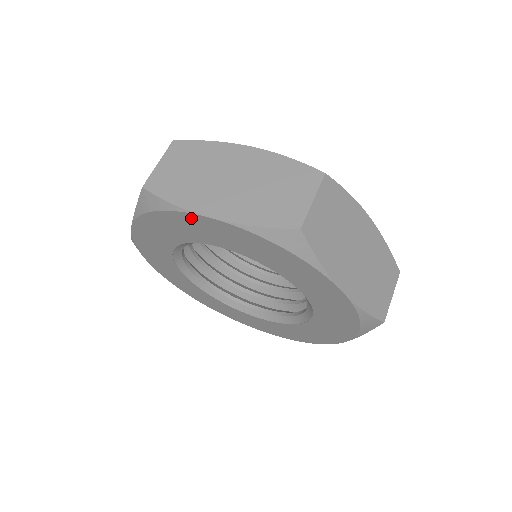
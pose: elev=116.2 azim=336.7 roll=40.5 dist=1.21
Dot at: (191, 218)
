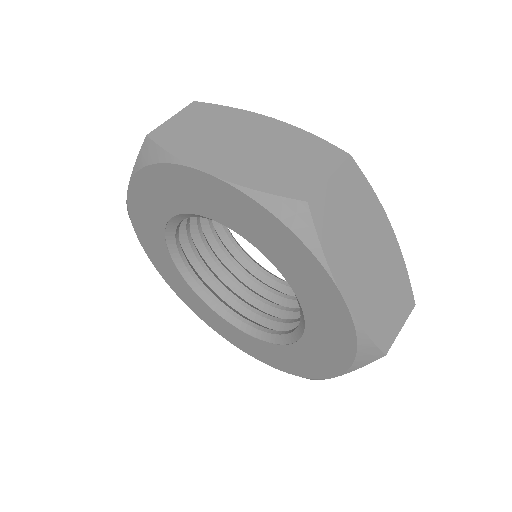
Dot at: (133, 207)
